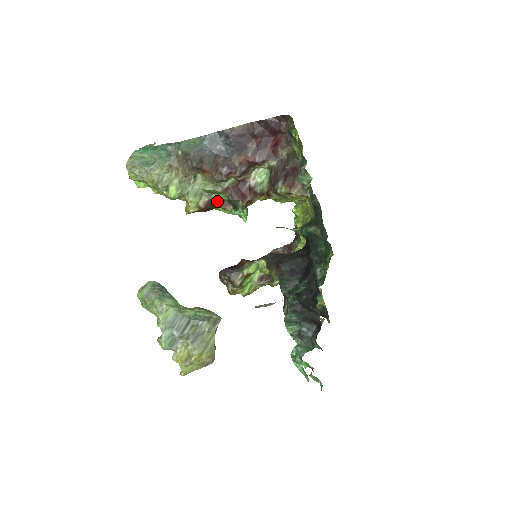
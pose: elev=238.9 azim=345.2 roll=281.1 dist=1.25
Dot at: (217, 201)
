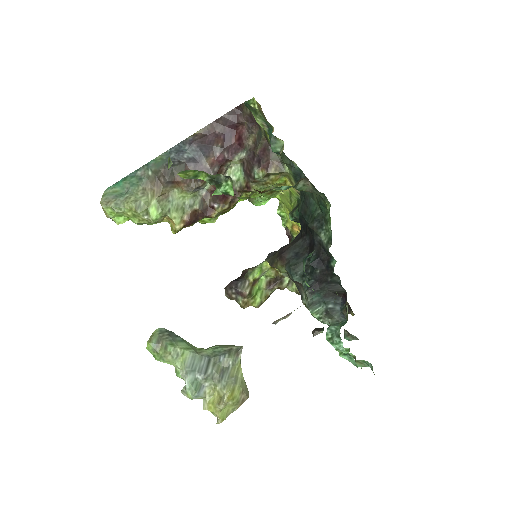
Dot at: (200, 210)
